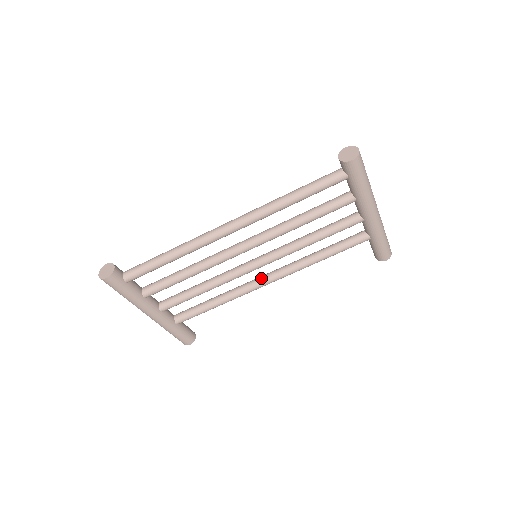
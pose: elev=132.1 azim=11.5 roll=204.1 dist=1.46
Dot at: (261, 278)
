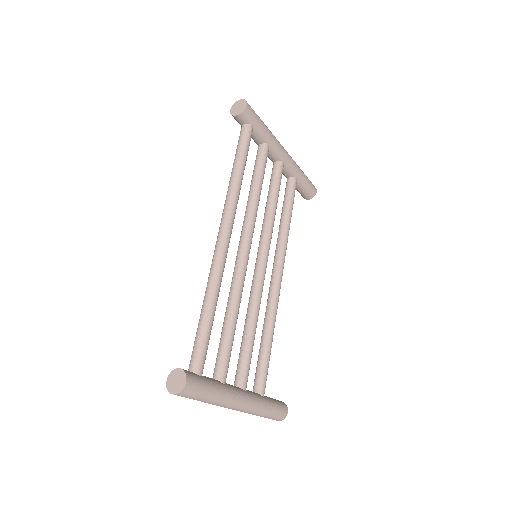
Dot at: (273, 280)
